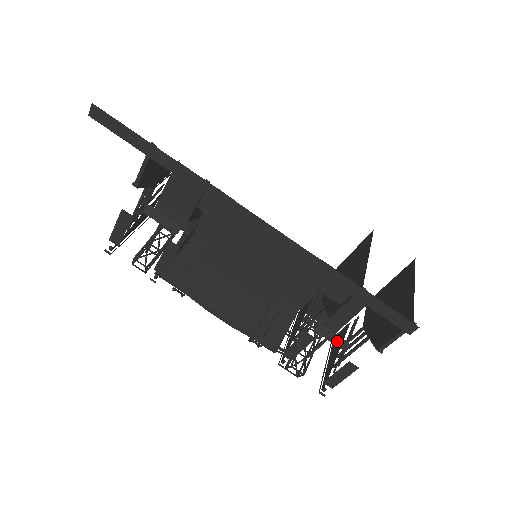
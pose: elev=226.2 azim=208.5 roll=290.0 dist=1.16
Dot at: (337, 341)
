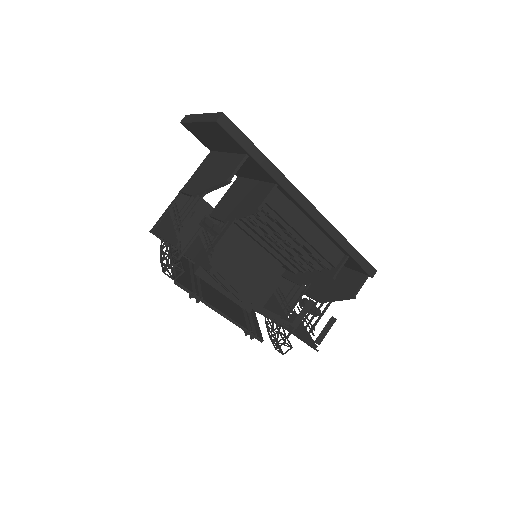
Dot at: (312, 311)
